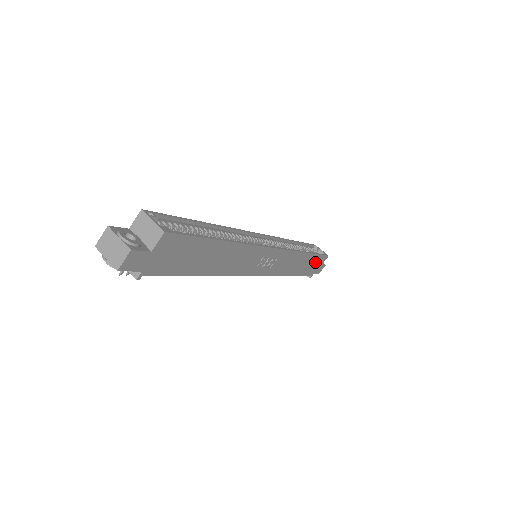
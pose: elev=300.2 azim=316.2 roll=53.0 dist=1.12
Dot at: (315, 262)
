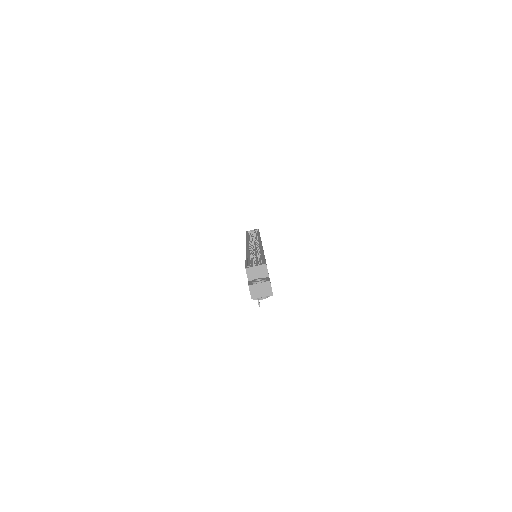
Dot at: occluded
